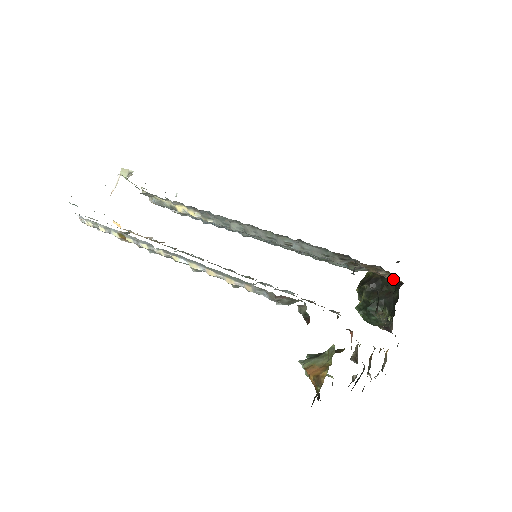
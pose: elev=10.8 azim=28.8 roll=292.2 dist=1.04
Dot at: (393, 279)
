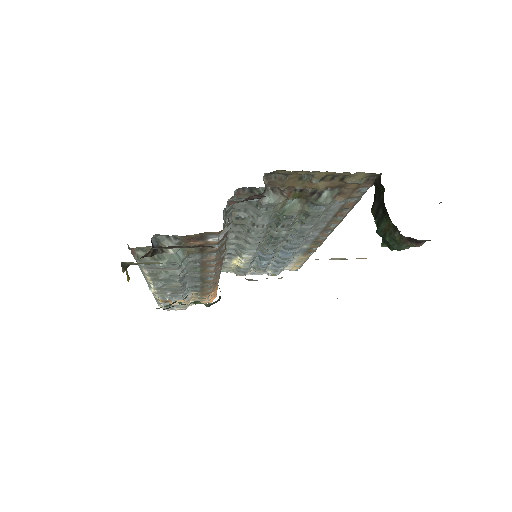
Dot at: (356, 178)
